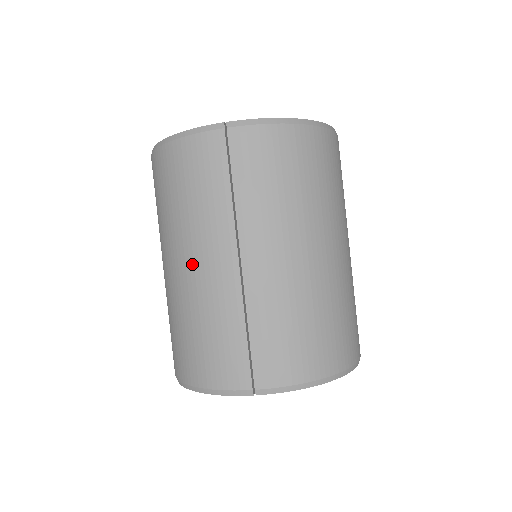
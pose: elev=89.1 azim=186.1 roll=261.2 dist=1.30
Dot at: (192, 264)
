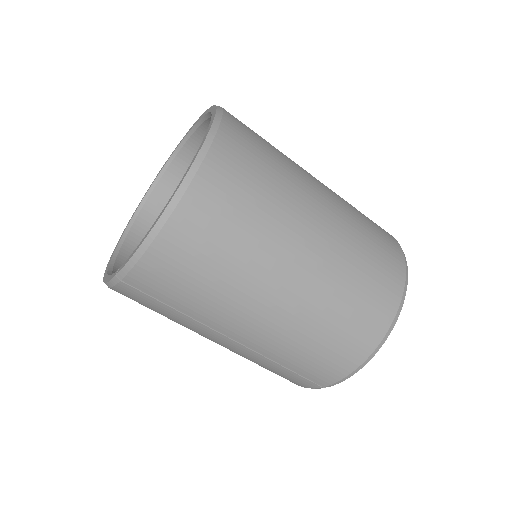
Dot at: occluded
